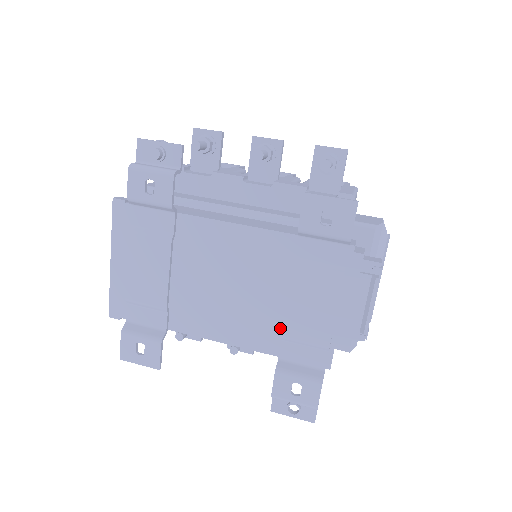
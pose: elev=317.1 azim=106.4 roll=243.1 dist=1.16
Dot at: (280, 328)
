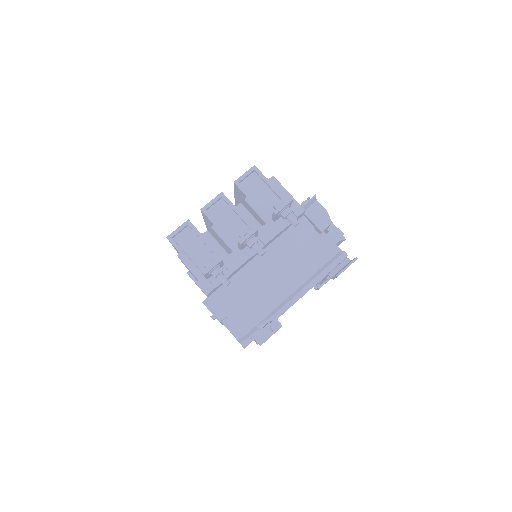
Dot at: occluded
